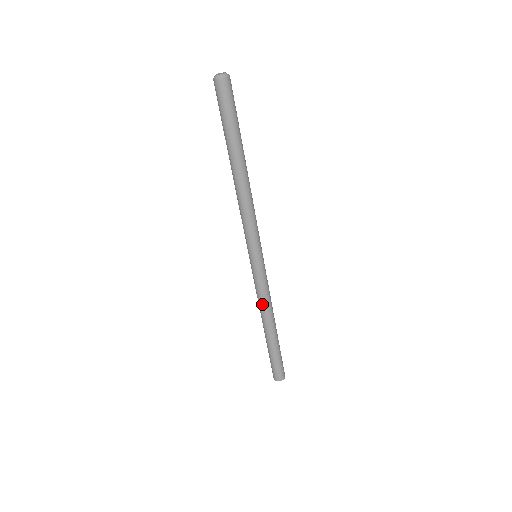
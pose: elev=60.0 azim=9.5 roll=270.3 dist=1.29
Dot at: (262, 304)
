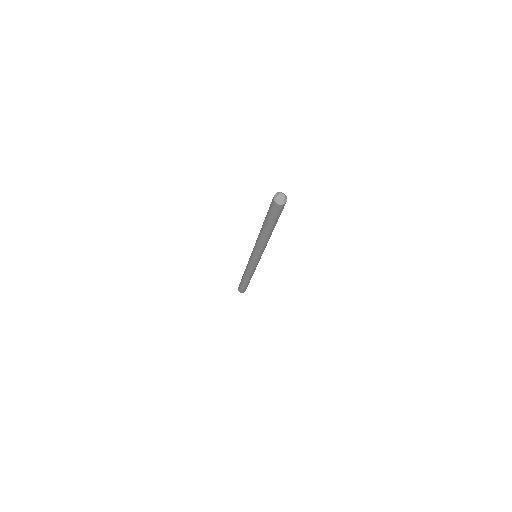
Dot at: (250, 273)
